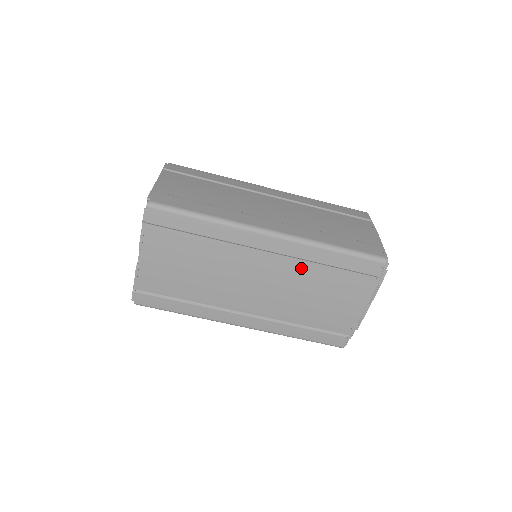
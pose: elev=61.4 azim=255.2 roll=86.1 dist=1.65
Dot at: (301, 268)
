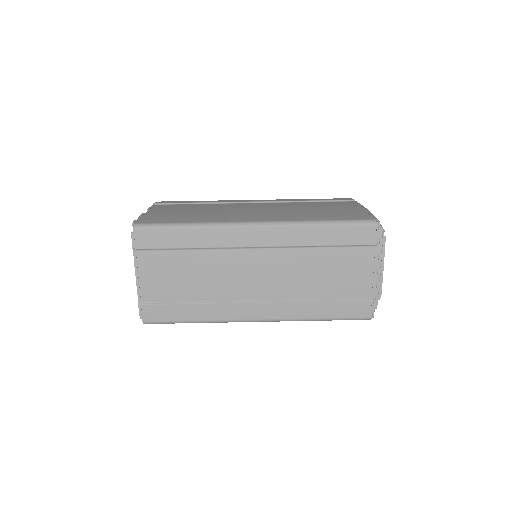
Dot at: (289, 204)
